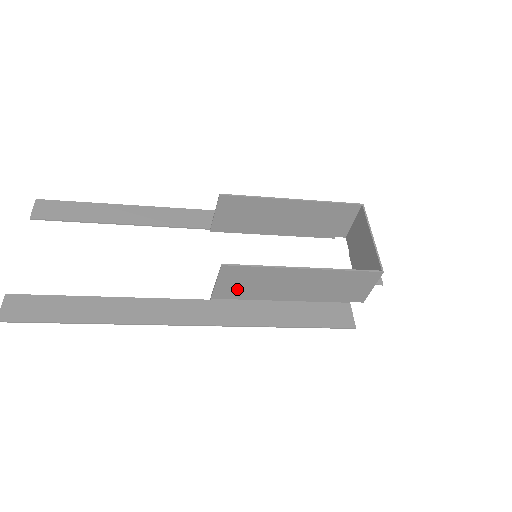
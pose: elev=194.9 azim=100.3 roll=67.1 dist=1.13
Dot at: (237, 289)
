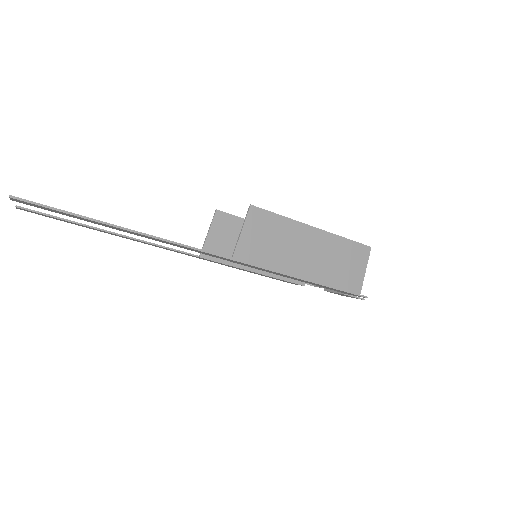
Dot at: (258, 248)
